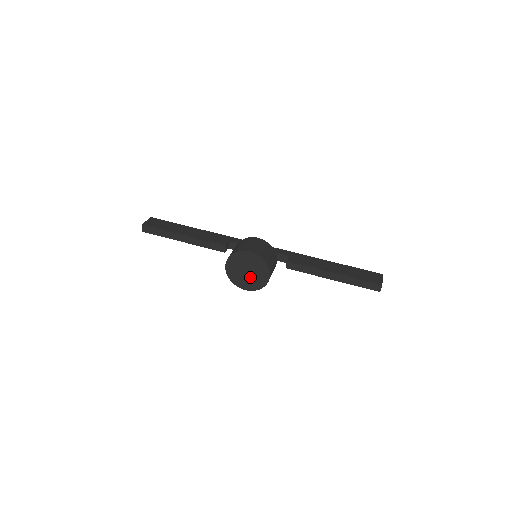
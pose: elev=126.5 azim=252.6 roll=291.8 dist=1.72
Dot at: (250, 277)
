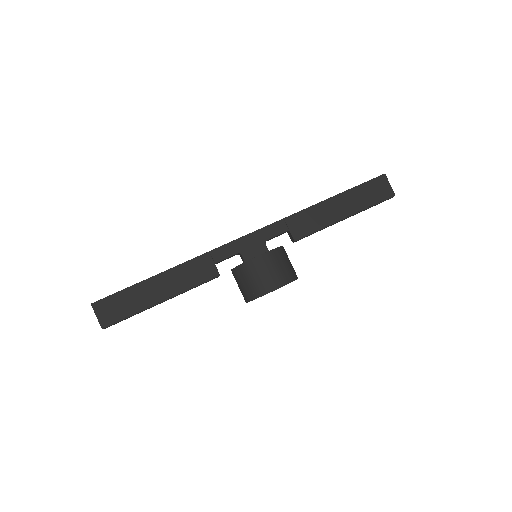
Dot at: occluded
